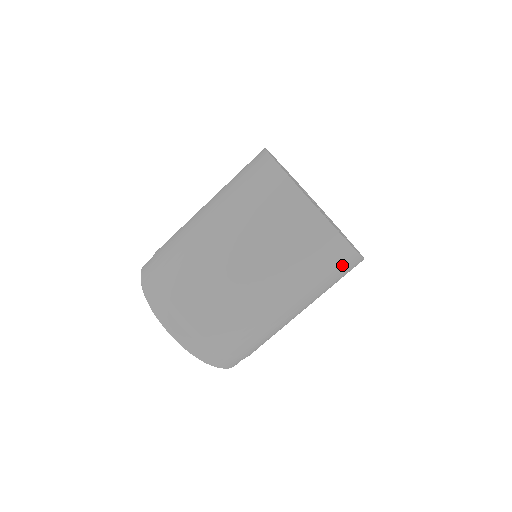
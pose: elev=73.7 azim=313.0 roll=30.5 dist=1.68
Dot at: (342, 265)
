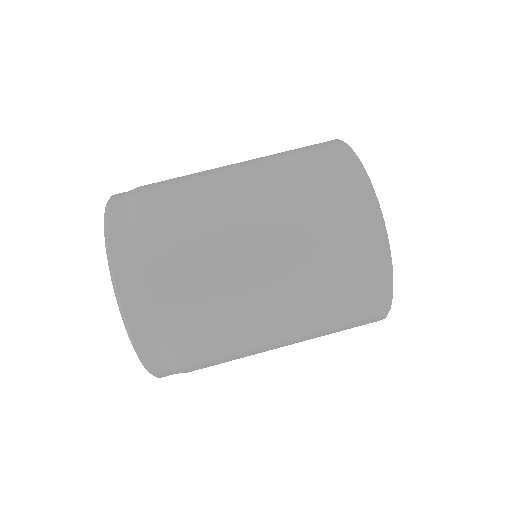
Dot at: (367, 306)
